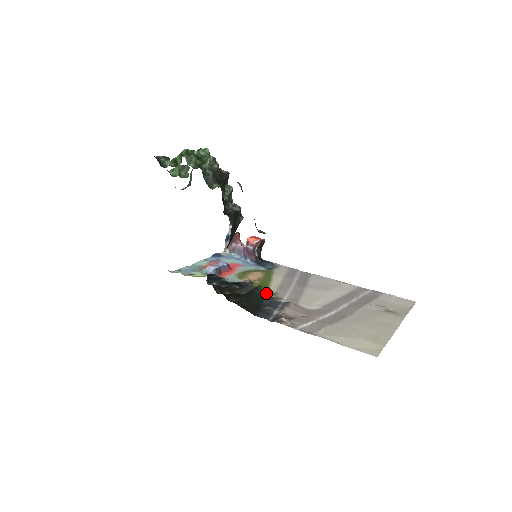
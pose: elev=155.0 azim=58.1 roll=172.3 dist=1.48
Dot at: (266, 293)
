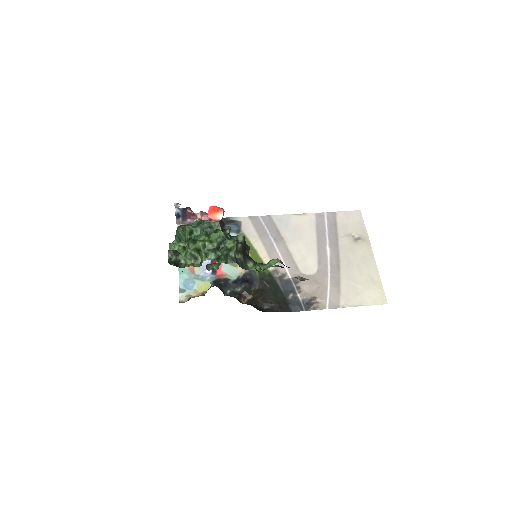
Dot at: (271, 274)
